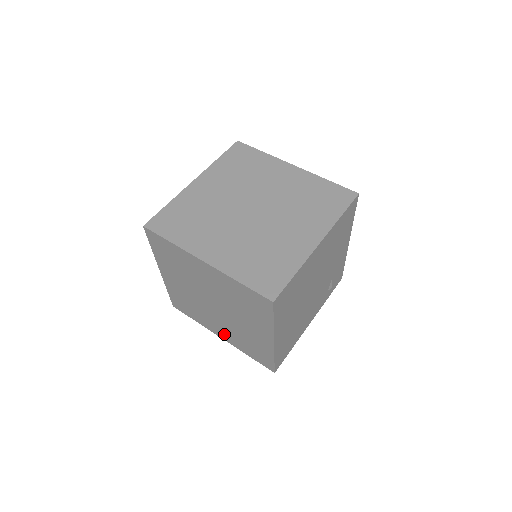
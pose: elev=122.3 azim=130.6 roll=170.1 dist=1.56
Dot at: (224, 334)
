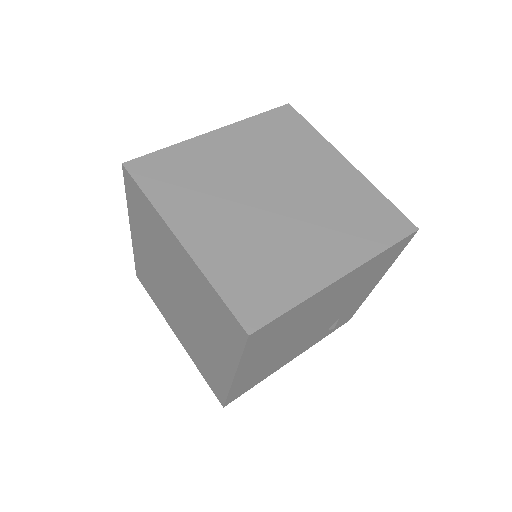
Dot at: (181, 335)
